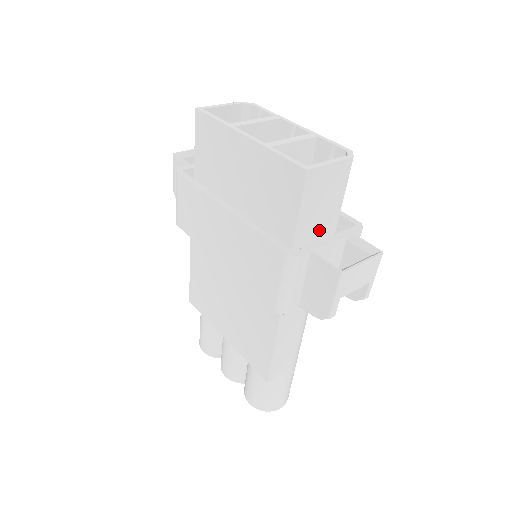
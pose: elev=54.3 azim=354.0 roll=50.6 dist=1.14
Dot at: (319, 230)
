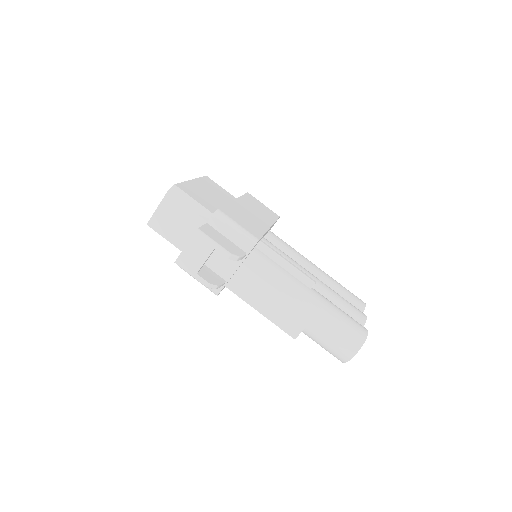
Dot at: occluded
